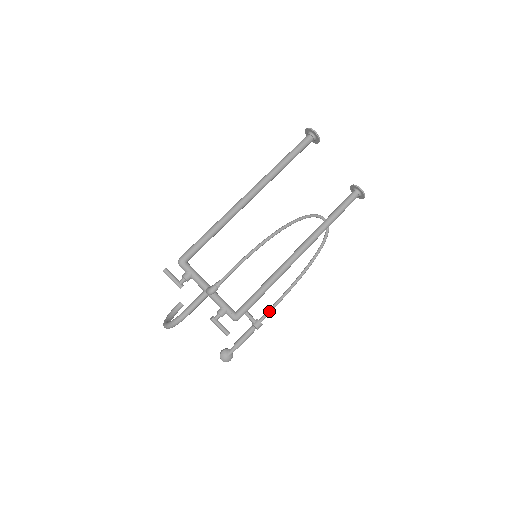
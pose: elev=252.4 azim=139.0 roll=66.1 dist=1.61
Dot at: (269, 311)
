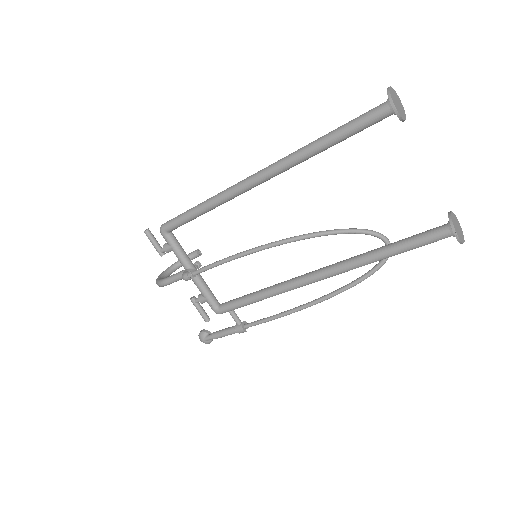
Dot at: (258, 322)
